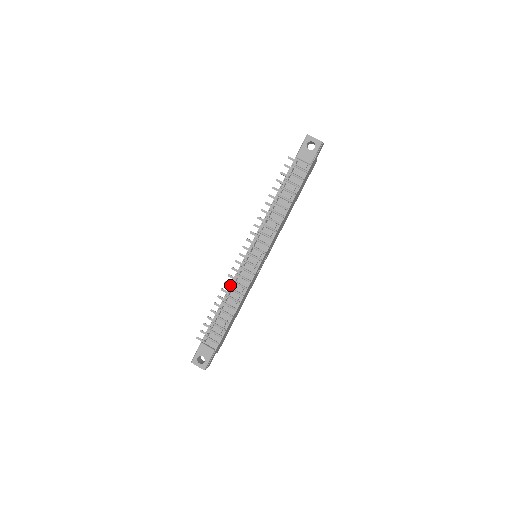
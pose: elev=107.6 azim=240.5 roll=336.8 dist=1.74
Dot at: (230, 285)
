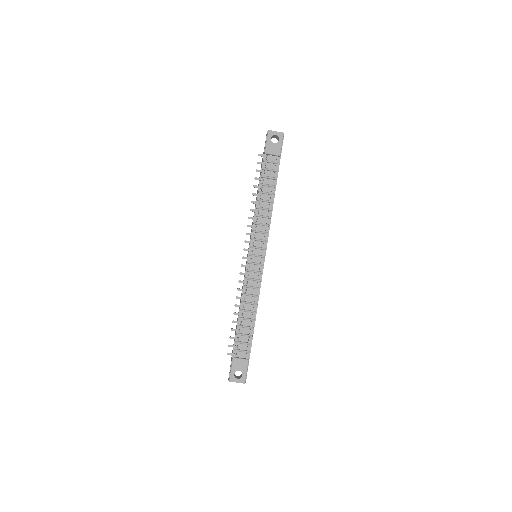
Dot at: (243, 290)
